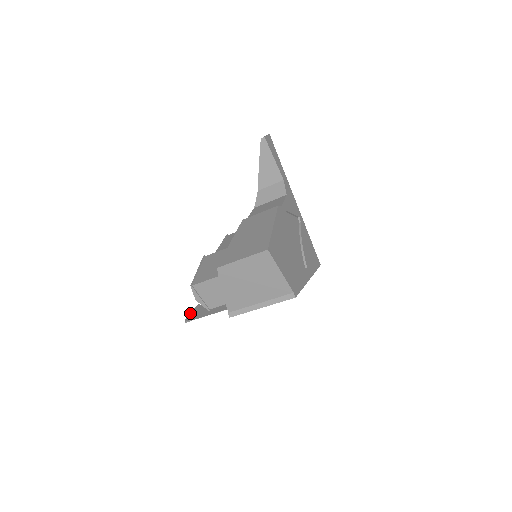
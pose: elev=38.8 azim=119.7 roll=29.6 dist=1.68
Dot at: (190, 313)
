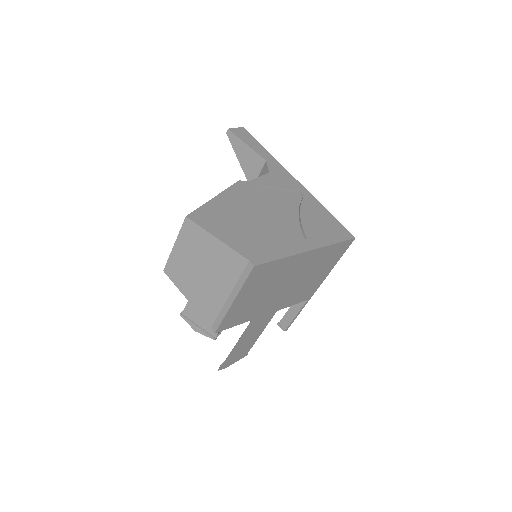
Dot at: occluded
